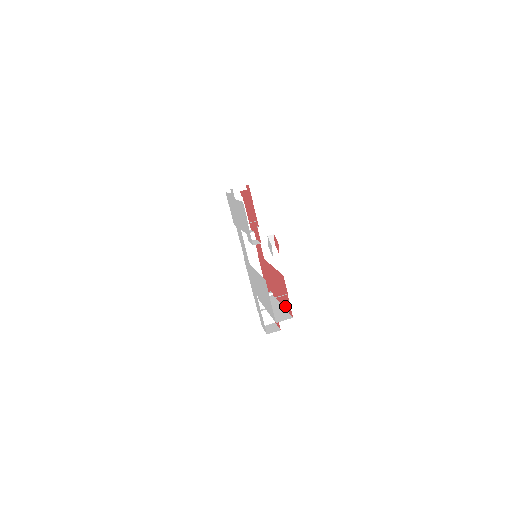
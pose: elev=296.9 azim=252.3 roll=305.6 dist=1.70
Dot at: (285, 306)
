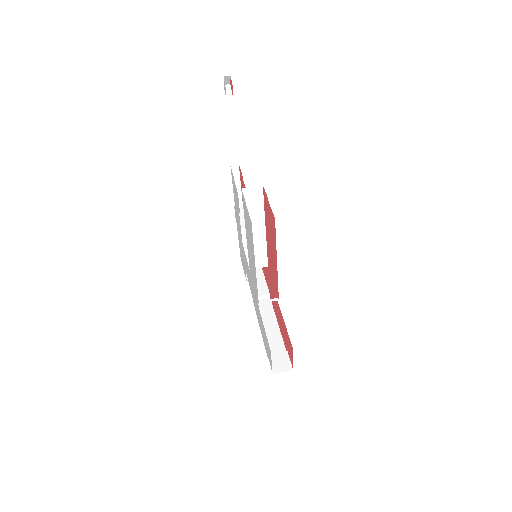
Dot at: (275, 242)
